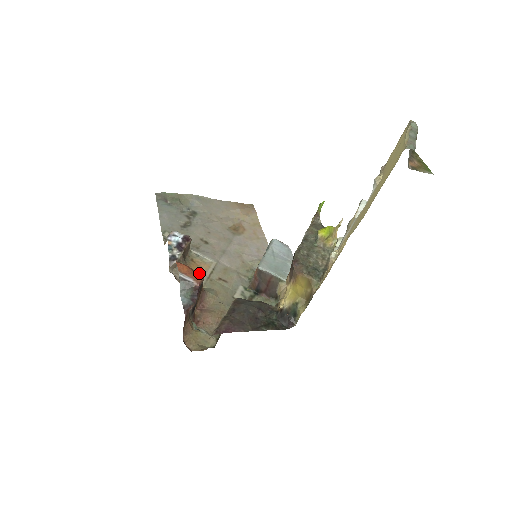
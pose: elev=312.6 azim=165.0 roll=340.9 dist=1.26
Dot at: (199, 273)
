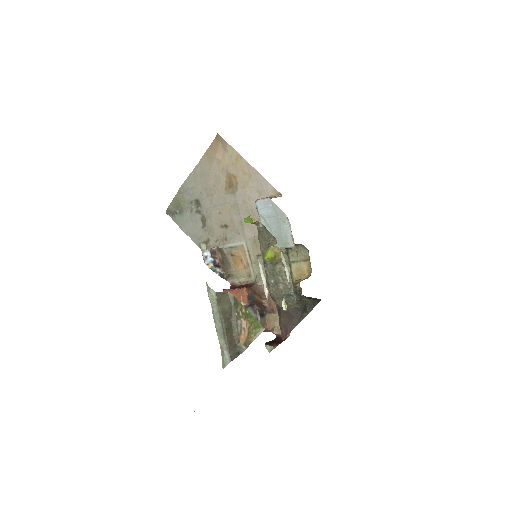
Dot at: (241, 292)
